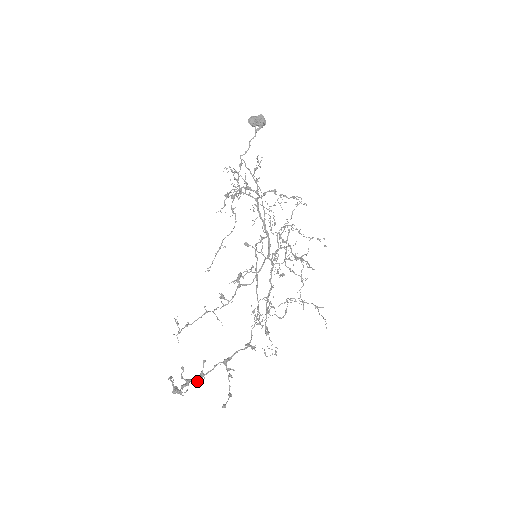
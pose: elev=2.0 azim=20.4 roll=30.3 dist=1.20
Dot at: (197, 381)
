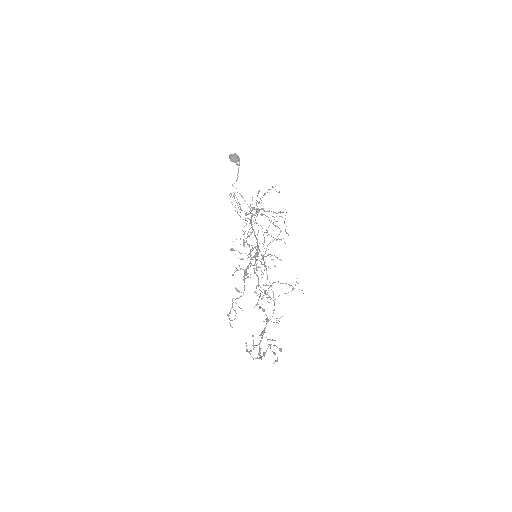
Dot at: (261, 348)
